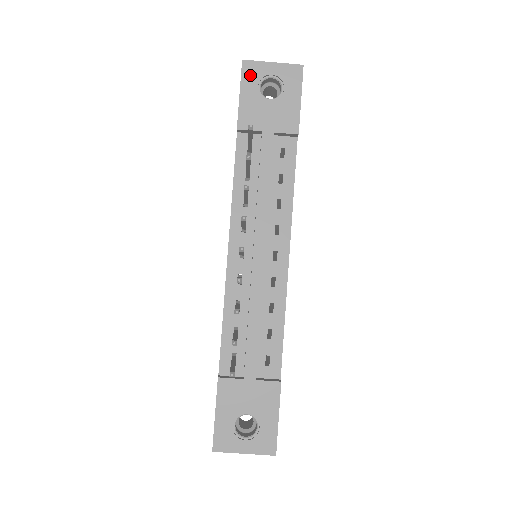
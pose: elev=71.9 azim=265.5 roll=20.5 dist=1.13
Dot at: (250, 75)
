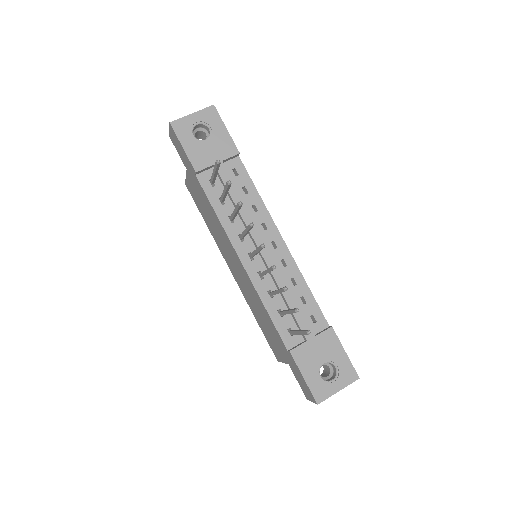
Dot at: (182, 130)
